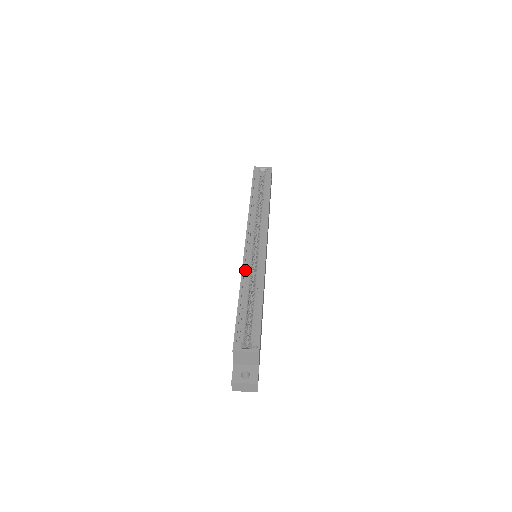
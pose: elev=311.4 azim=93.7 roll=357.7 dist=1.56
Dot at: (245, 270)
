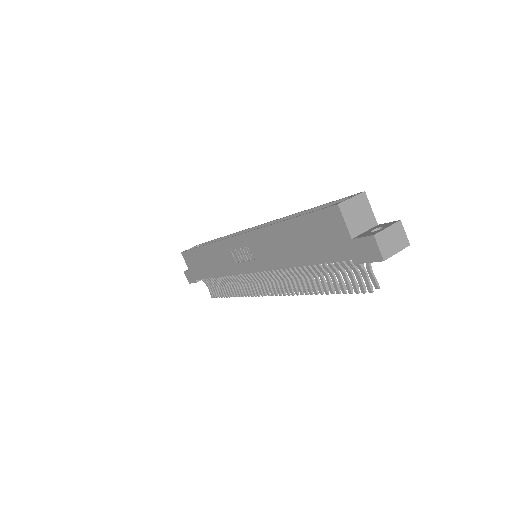
Dot at: occluded
